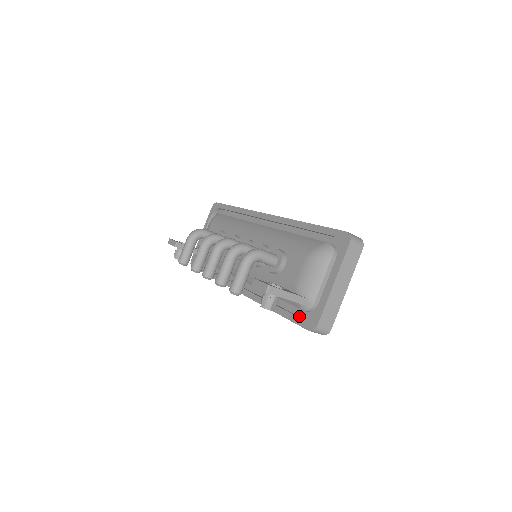
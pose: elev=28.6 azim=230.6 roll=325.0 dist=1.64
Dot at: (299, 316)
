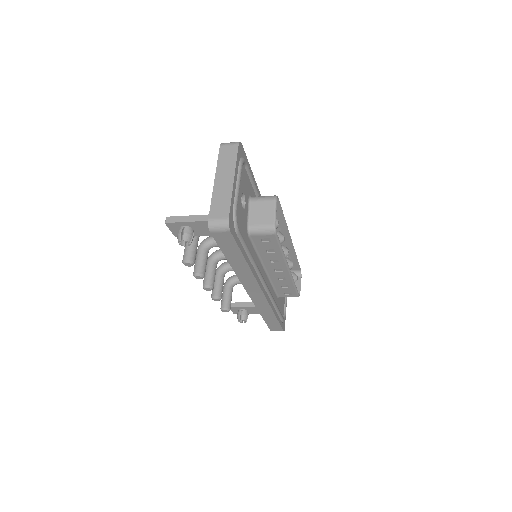
Dot at: occluded
